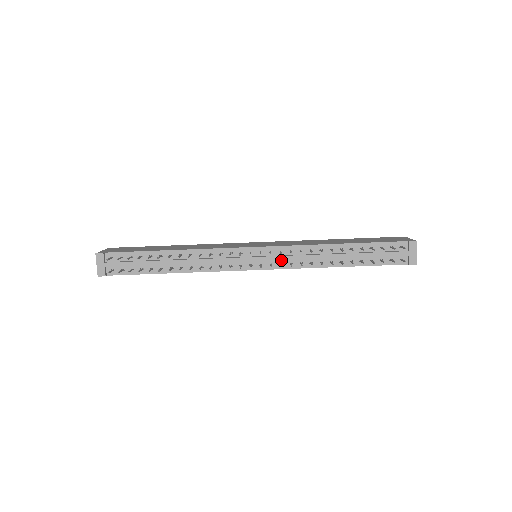
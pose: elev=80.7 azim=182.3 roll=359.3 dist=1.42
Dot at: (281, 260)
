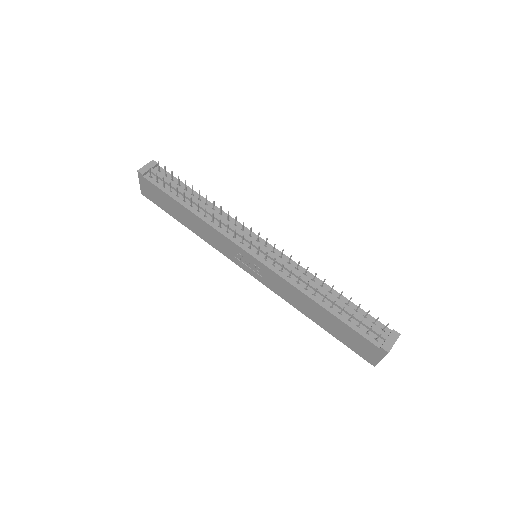
Dot at: (276, 263)
